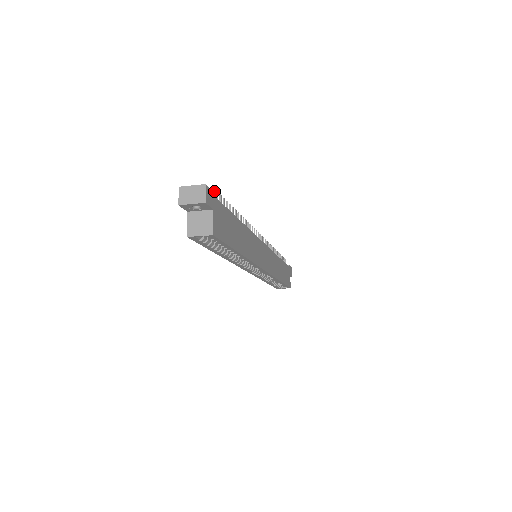
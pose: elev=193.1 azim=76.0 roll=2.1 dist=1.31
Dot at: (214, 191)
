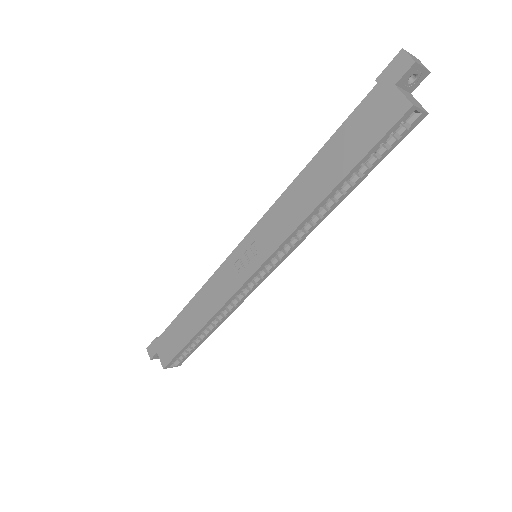
Dot at: occluded
